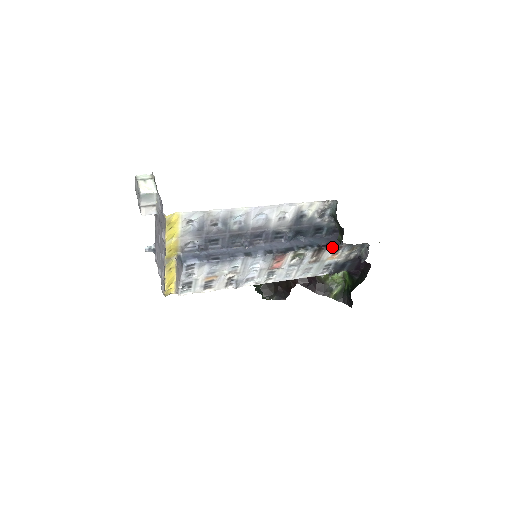
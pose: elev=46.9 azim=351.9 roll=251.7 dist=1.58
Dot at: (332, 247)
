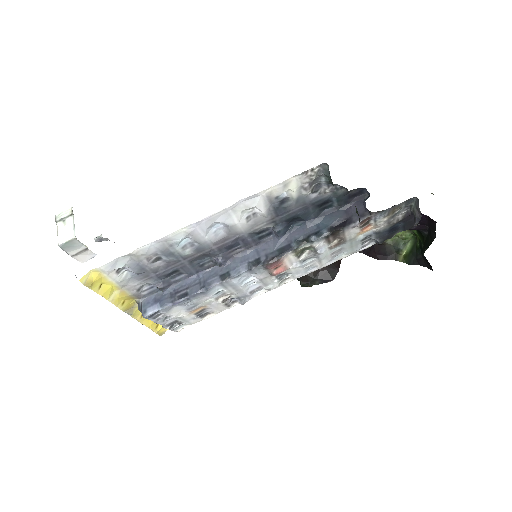
Dot at: (353, 224)
